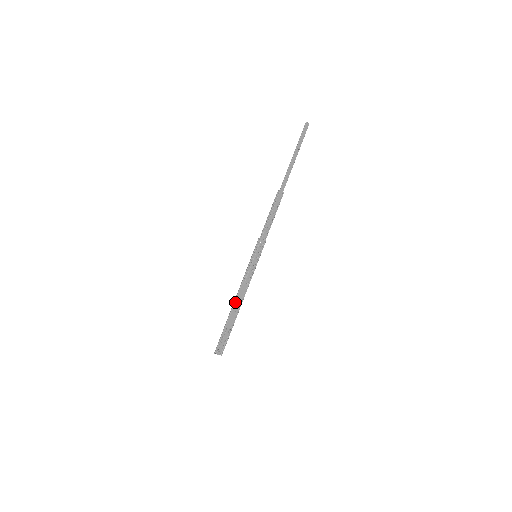
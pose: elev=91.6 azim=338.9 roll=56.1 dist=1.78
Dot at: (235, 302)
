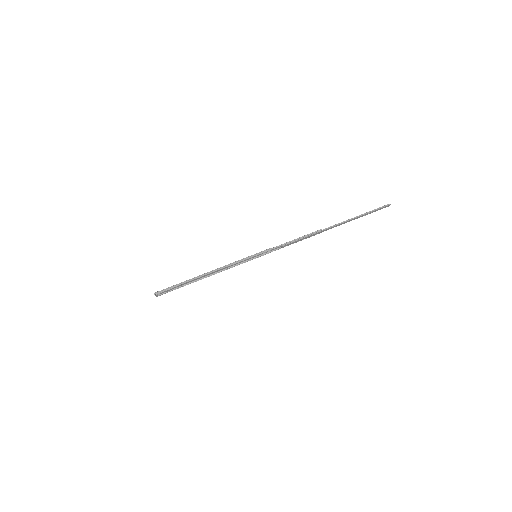
Dot at: (207, 273)
